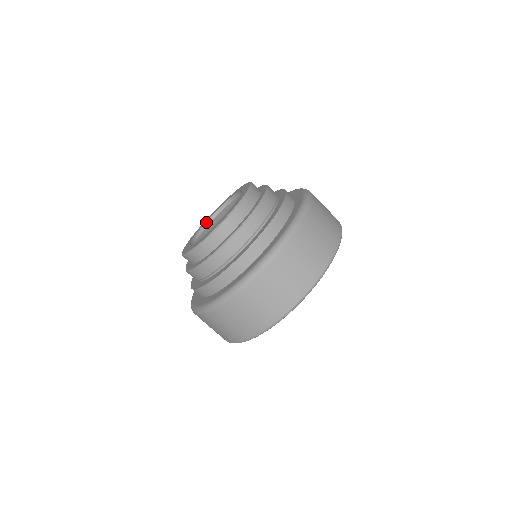
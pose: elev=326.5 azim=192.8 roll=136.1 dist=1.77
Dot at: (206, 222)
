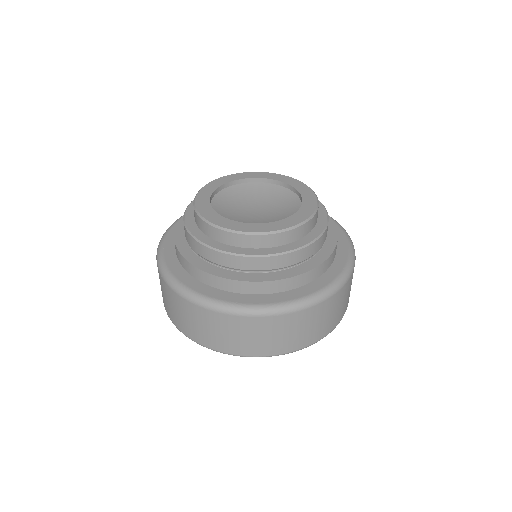
Dot at: (215, 190)
